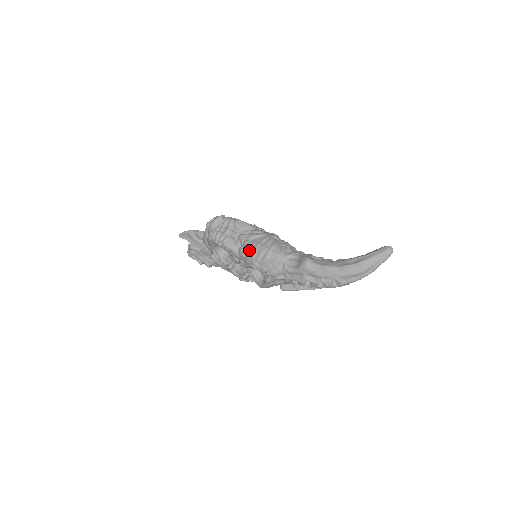
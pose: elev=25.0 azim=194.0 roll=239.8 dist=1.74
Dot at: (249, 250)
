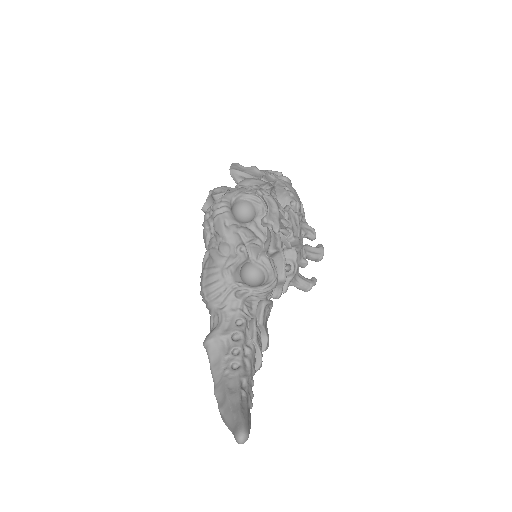
Dot at: (202, 267)
